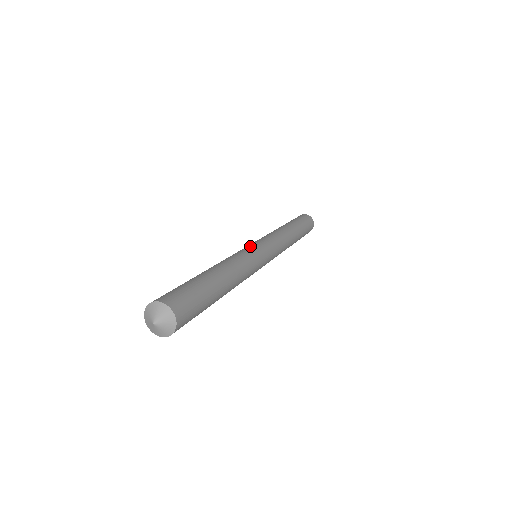
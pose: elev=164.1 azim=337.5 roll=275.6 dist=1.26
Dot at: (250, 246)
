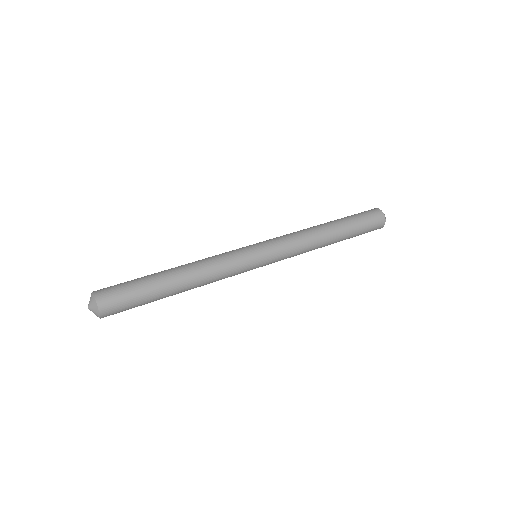
Dot at: (247, 250)
